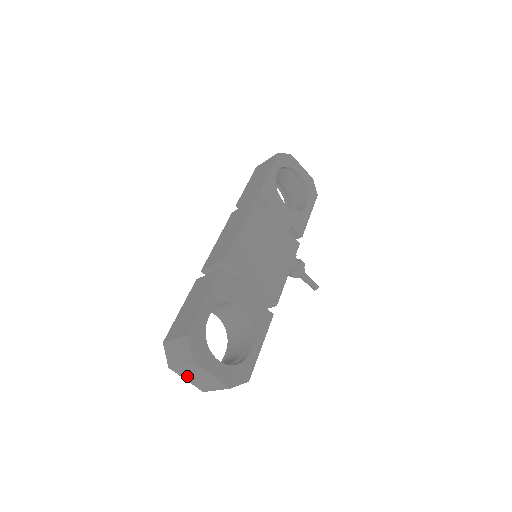
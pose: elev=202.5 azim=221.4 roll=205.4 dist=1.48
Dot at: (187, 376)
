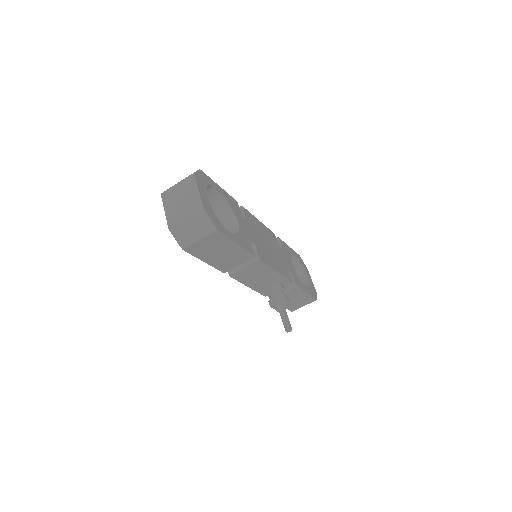
Dot at: (171, 203)
